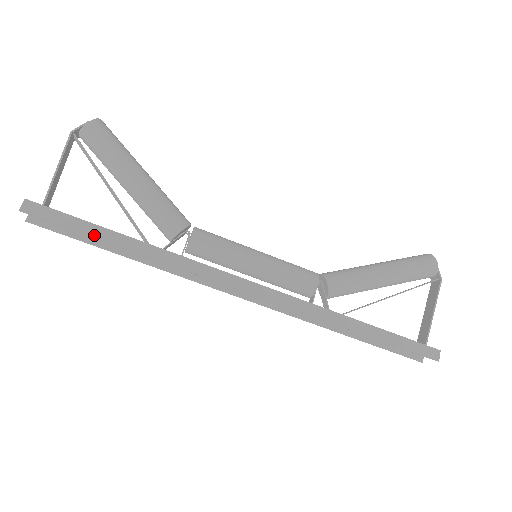
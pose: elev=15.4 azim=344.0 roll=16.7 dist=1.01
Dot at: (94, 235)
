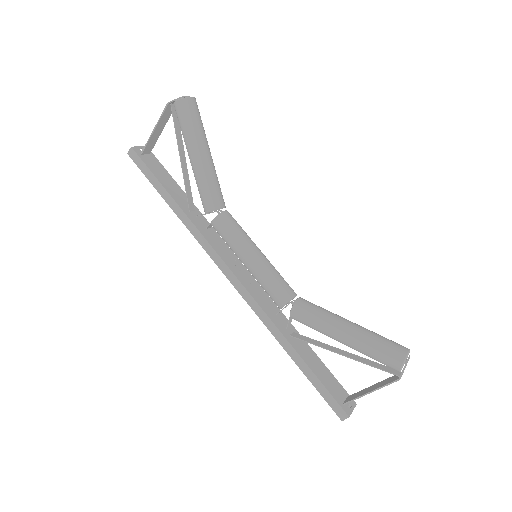
Dot at: (158, 189)
